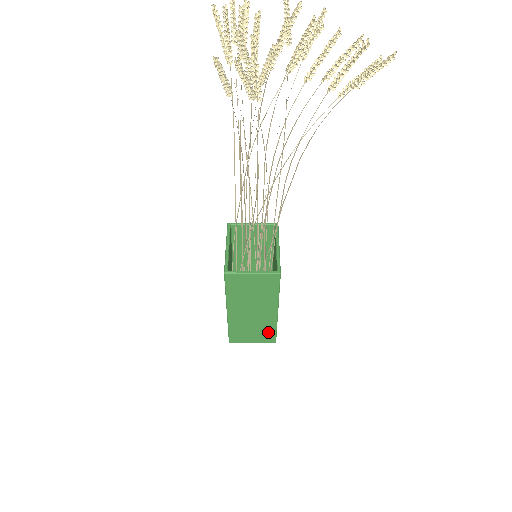
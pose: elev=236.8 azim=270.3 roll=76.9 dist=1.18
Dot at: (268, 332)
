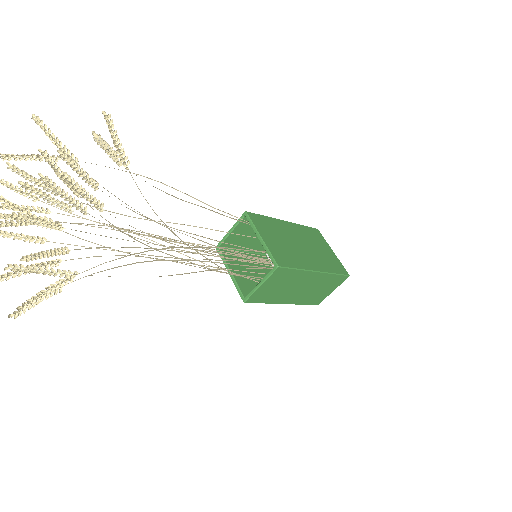
Dot at: (333, 280)
